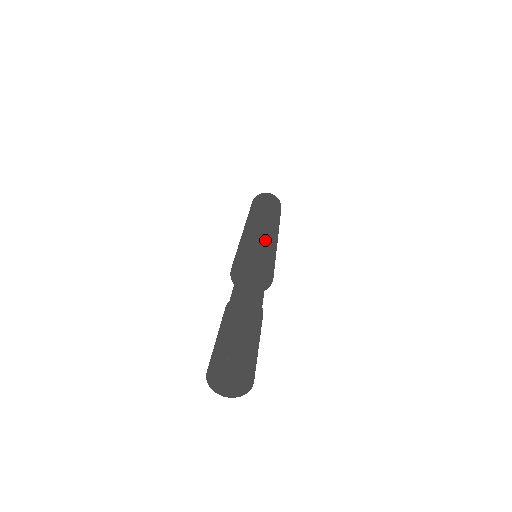
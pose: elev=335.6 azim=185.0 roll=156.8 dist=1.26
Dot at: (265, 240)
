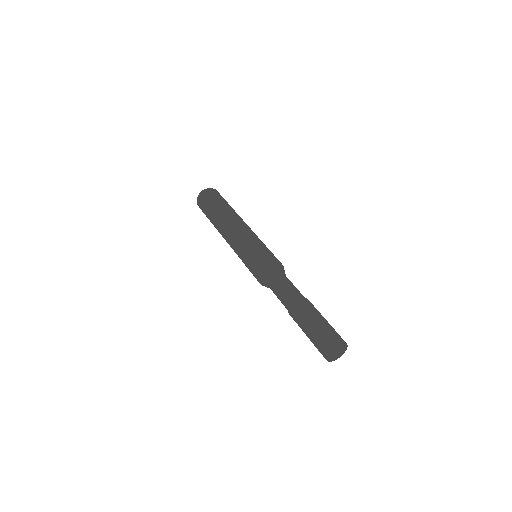
Dot at: (265, 246)
